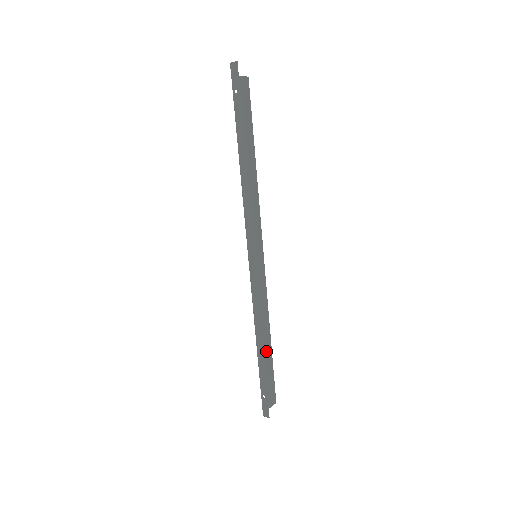
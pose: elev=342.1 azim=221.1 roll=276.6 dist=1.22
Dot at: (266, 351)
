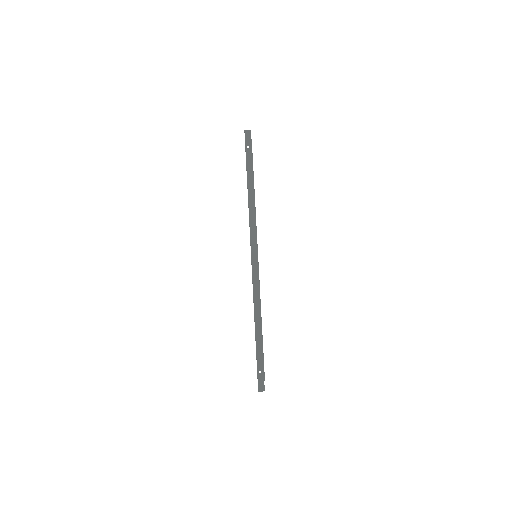
Dot at: occluded
